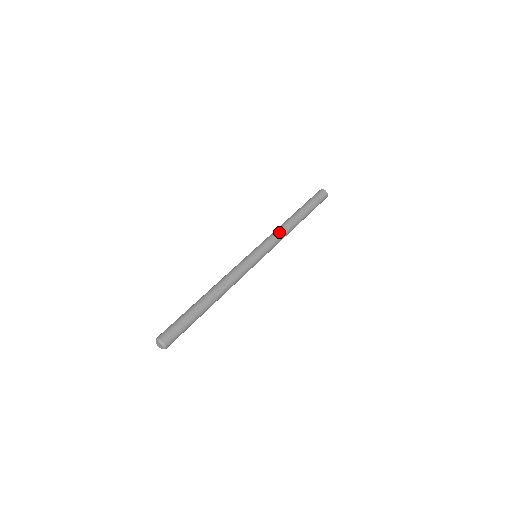
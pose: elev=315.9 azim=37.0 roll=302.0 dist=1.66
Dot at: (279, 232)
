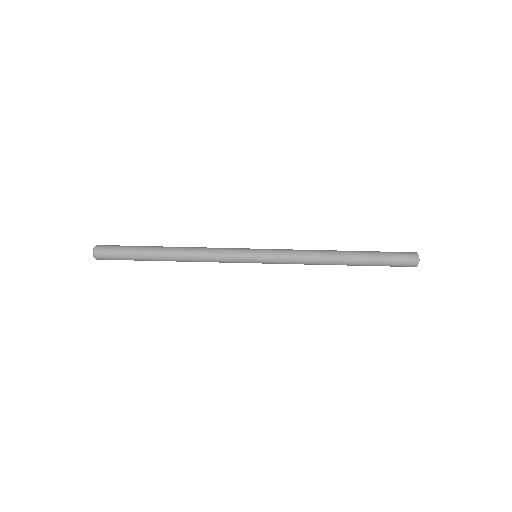
Dot at: (303, 250)
